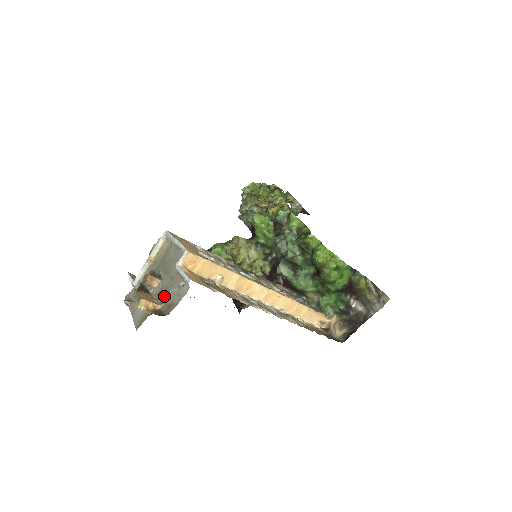
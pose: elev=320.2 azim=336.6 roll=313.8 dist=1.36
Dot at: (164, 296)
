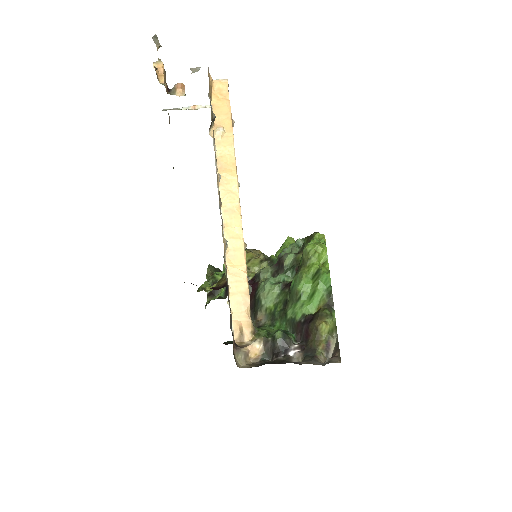
Dot at: occluded
